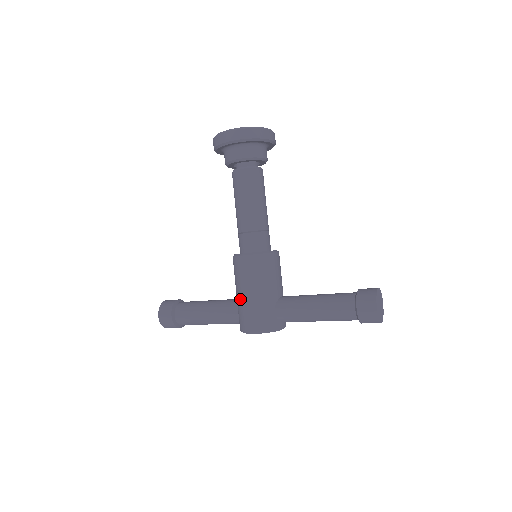
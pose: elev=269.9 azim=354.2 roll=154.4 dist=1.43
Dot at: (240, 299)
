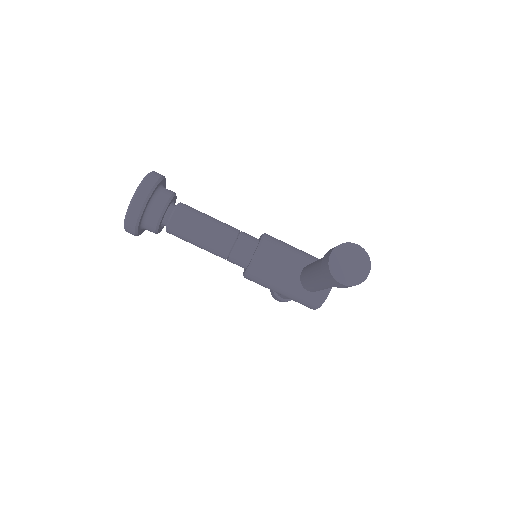
Dot at: occluded
